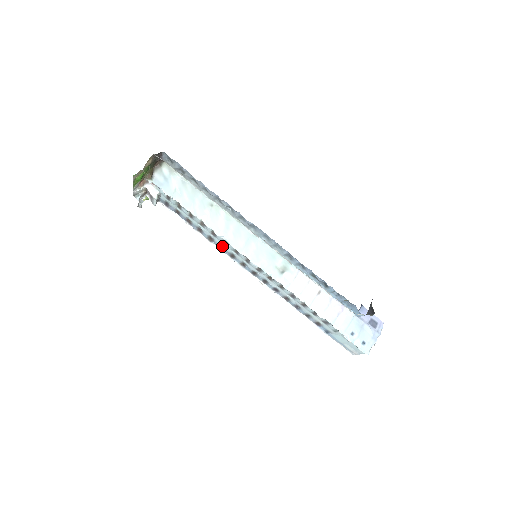
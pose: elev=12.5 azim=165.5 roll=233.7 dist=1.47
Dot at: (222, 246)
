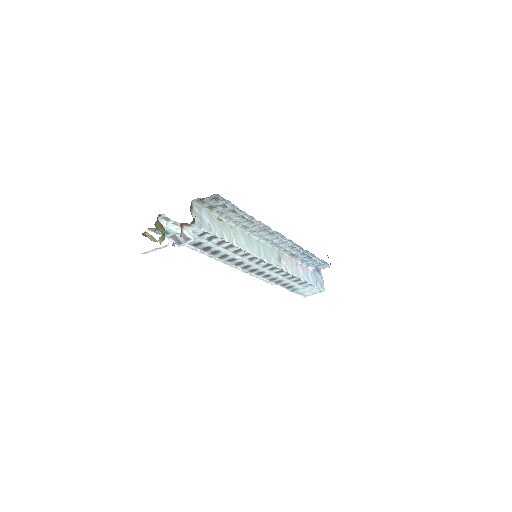
Dot at: (234, 259)
